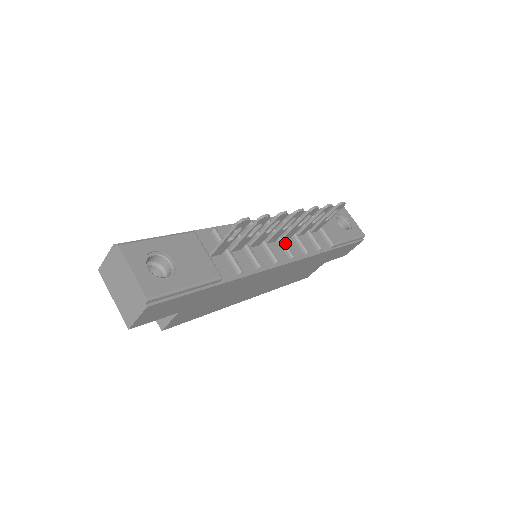
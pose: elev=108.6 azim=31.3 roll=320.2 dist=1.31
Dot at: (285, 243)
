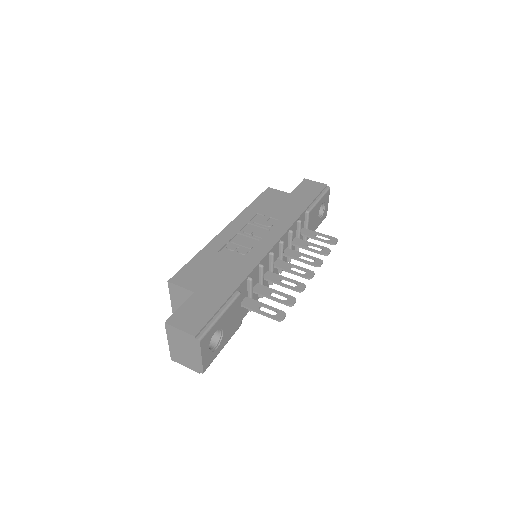
Dot at: occluded
